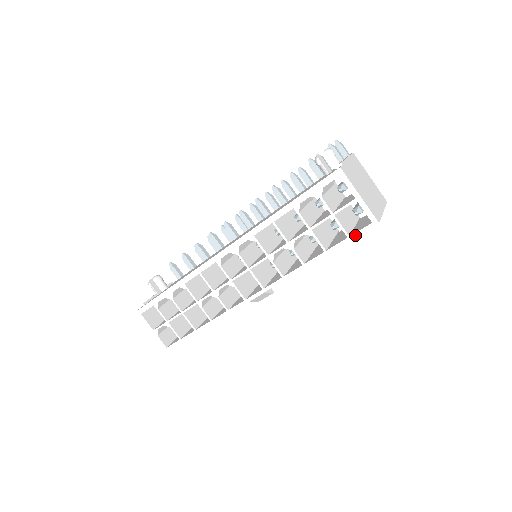
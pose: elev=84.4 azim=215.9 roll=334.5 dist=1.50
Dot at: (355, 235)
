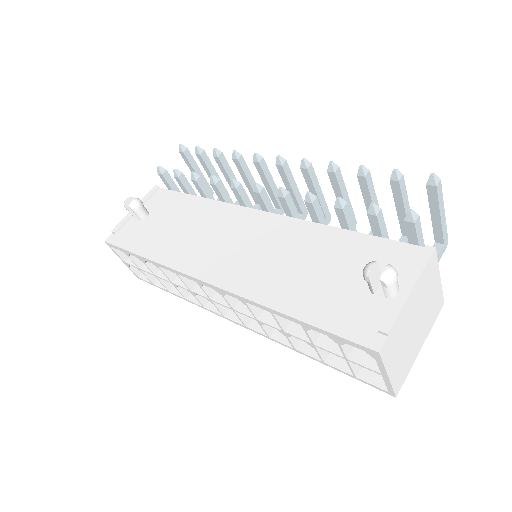
Dot at: (363, 381)
